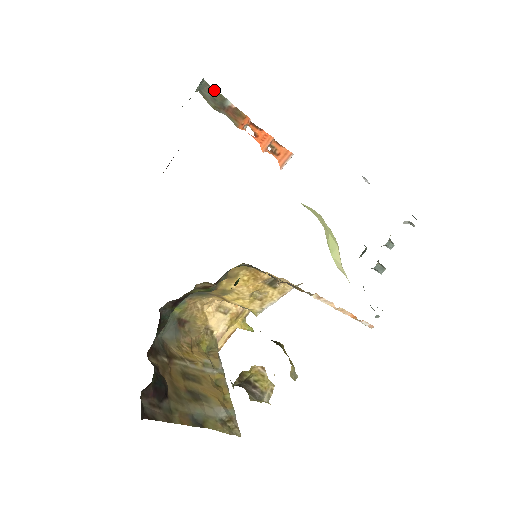
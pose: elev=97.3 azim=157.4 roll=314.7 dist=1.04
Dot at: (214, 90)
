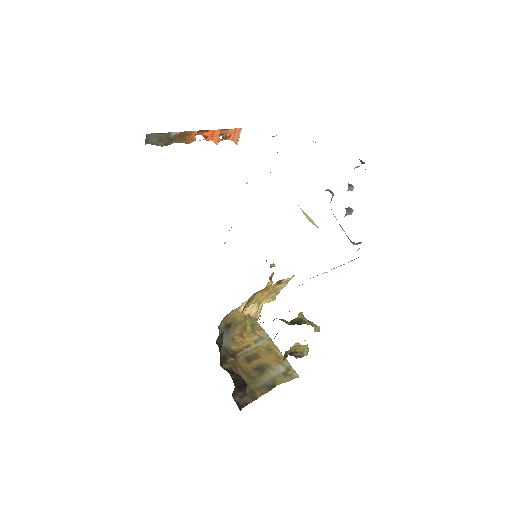
Dot at: (158, 134)
